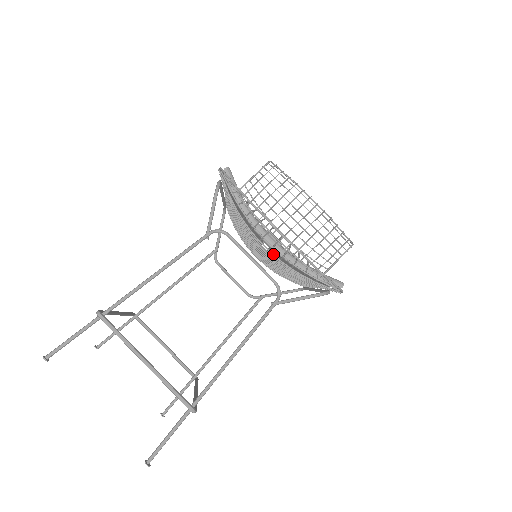
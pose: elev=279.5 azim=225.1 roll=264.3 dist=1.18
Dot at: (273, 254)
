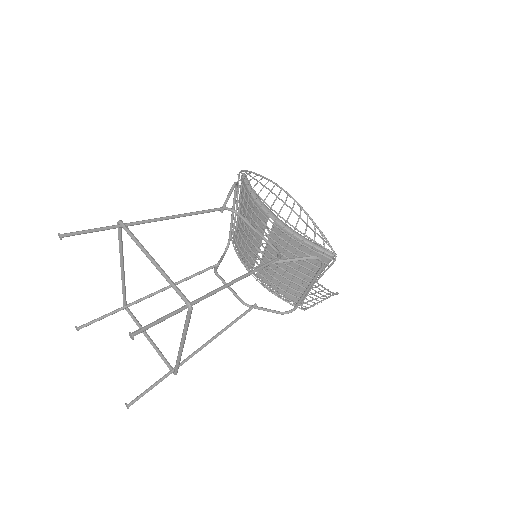
Dot at: (276, 225)
